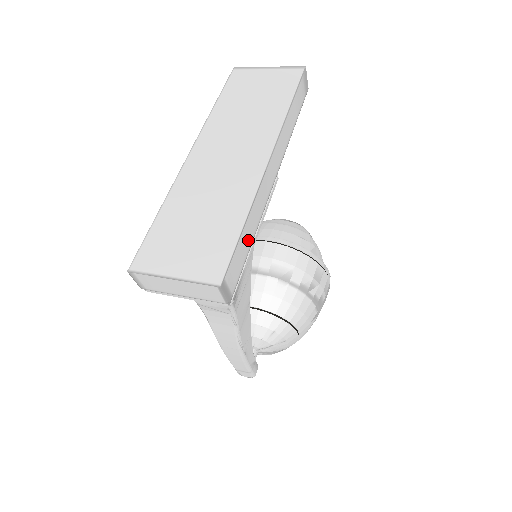
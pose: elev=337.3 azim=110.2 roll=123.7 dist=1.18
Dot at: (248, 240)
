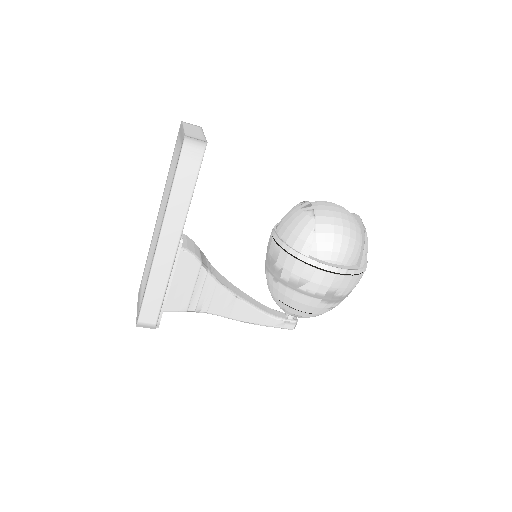
Dot at: (158, 295)
